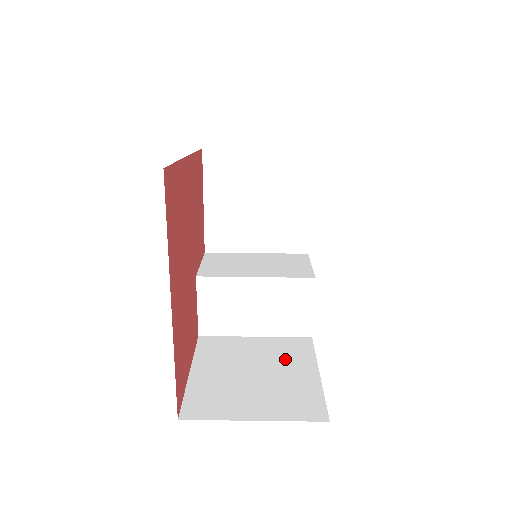
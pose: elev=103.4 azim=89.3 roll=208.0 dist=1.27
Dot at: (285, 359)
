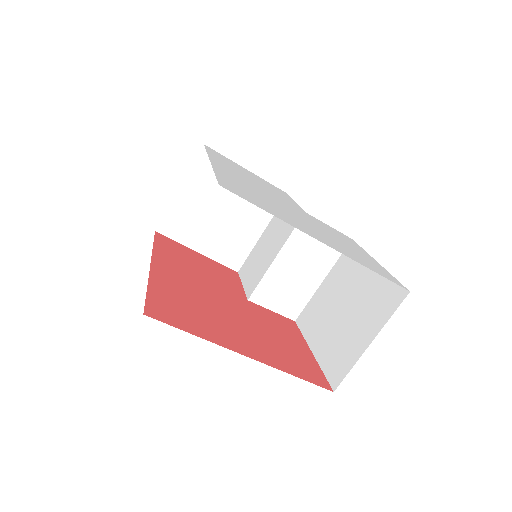
Dot at: (351, 277)
